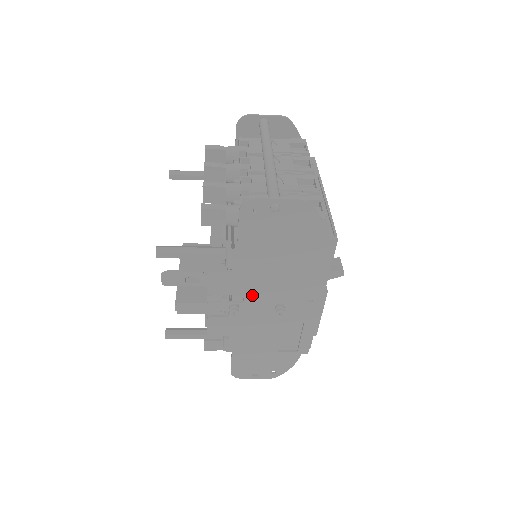
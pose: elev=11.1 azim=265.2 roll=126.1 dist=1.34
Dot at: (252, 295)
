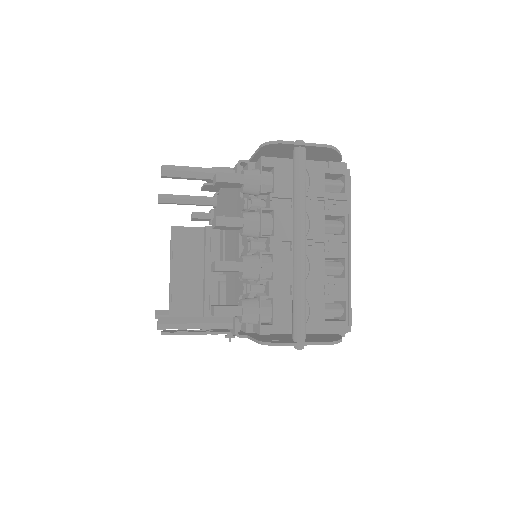
Dot at: occluded
